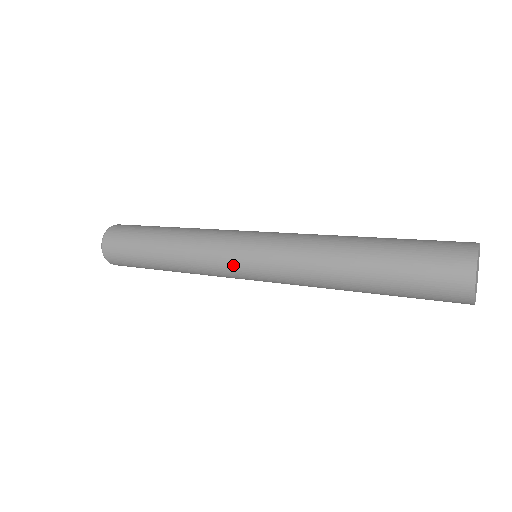
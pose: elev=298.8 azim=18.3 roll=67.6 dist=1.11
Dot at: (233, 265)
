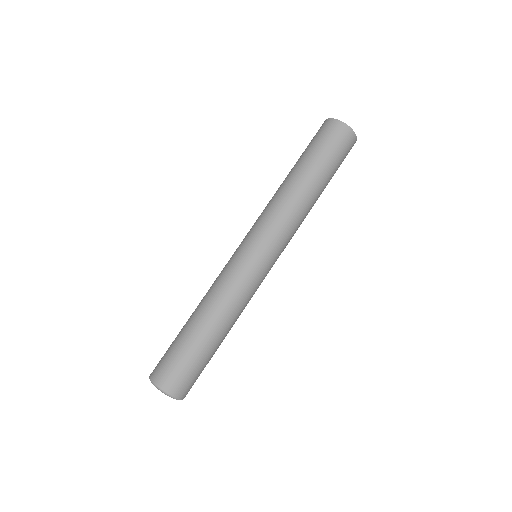
Dot at: (252, 262)
